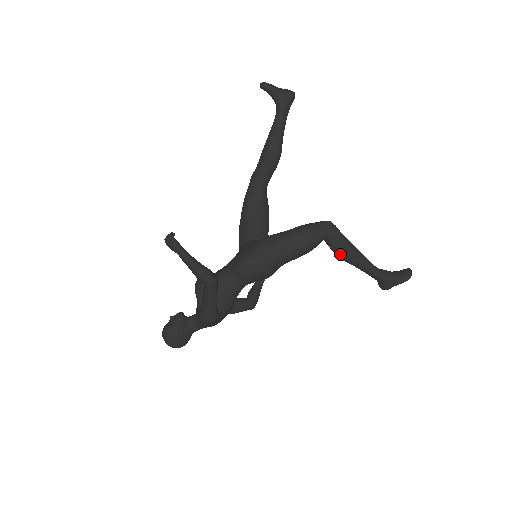
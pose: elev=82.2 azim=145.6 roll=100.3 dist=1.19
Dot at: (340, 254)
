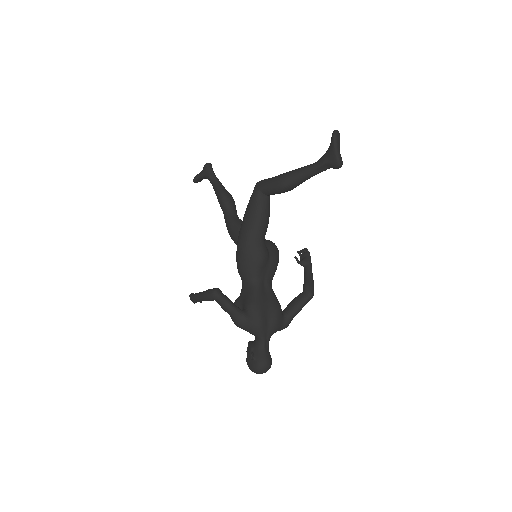
Dot at: (278, 188)
